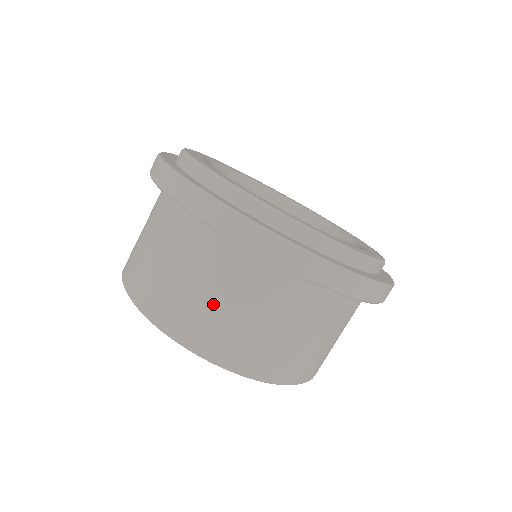
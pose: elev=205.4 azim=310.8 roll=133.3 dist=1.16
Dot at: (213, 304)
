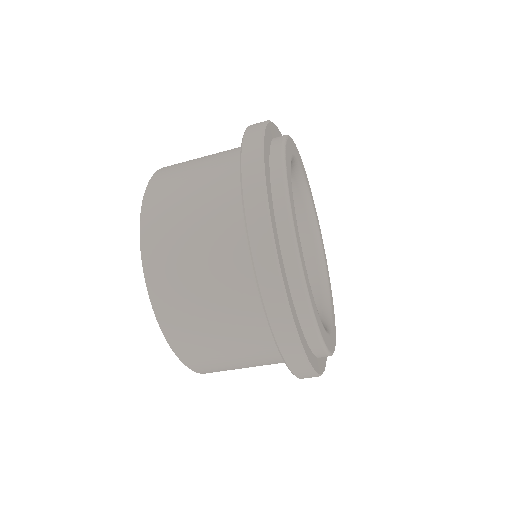
Dot at: (207, 320)
